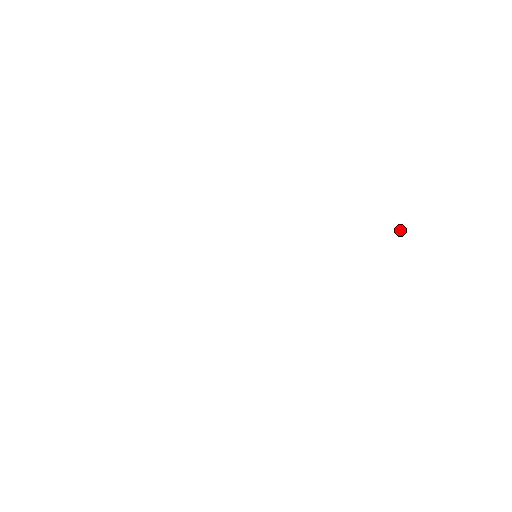
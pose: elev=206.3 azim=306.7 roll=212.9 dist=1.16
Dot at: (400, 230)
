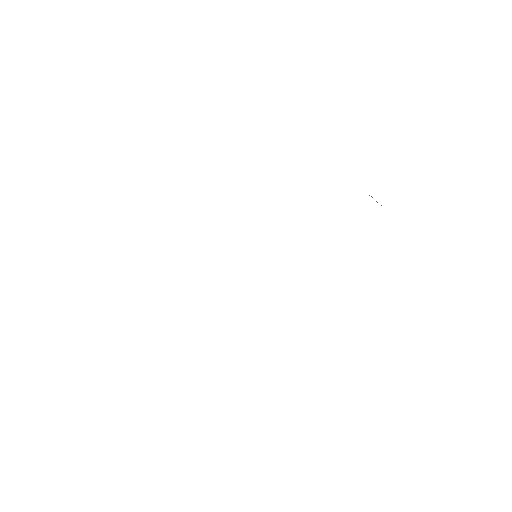
Dot at: occluded
